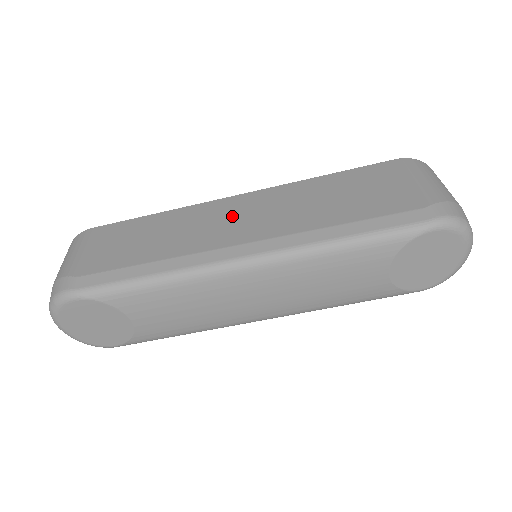
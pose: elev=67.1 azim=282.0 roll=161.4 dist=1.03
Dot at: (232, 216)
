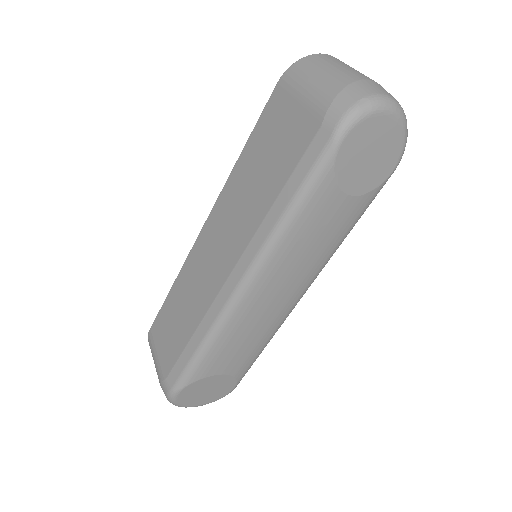
Dot at: (210, 252)
